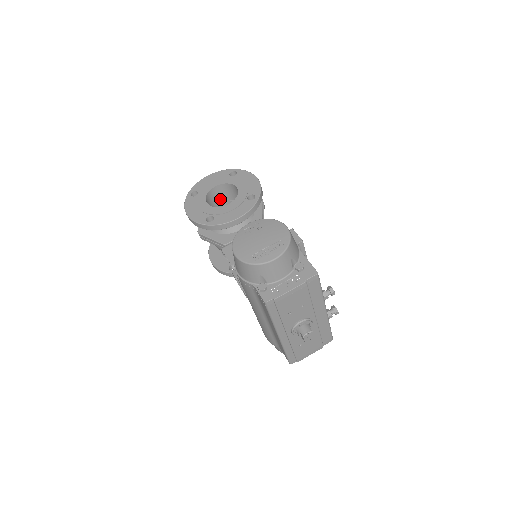
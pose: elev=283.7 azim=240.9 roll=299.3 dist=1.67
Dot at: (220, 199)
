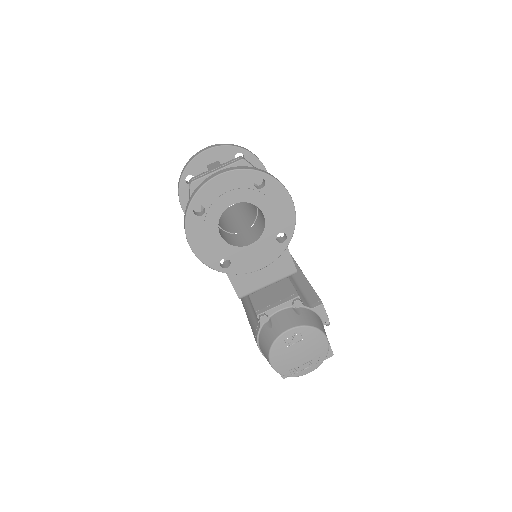
Dot at: occluded
